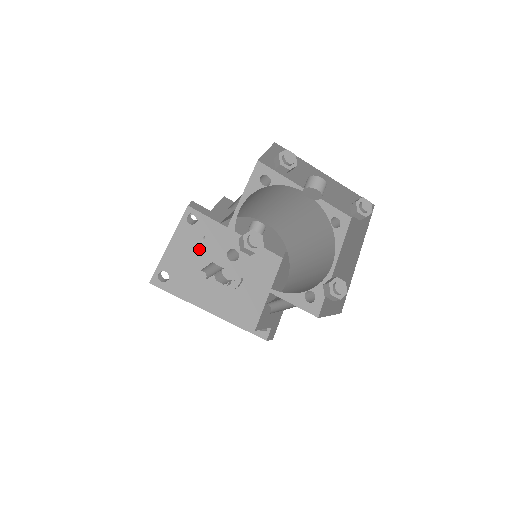
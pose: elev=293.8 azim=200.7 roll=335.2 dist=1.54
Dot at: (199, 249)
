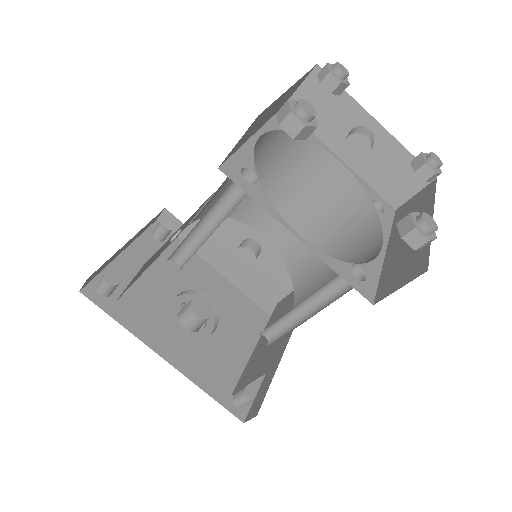
Dot at: (162, 272)
